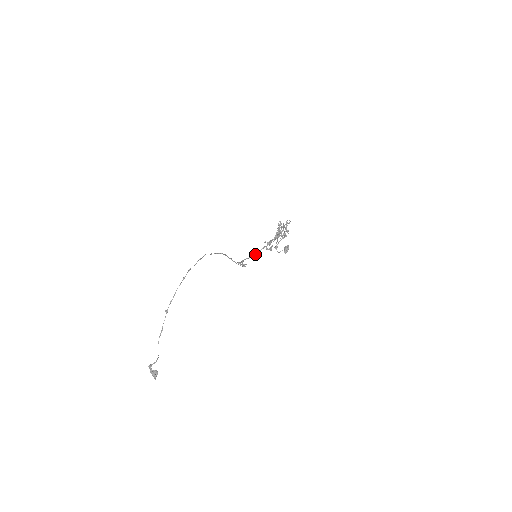
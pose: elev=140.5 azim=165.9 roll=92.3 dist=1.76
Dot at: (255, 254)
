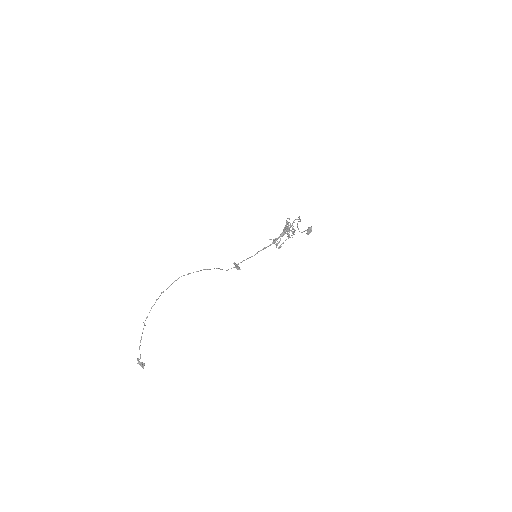
Dot at: (255, 254)
